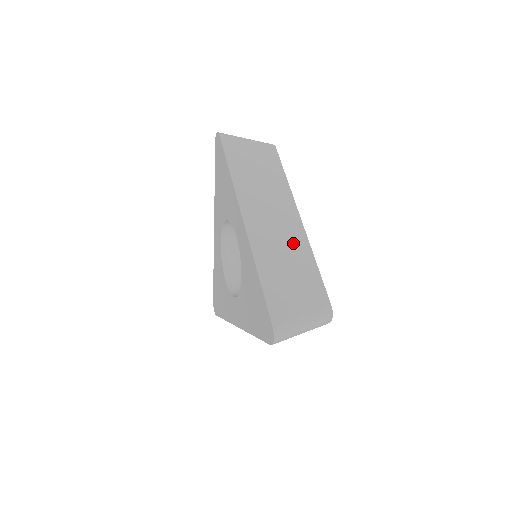
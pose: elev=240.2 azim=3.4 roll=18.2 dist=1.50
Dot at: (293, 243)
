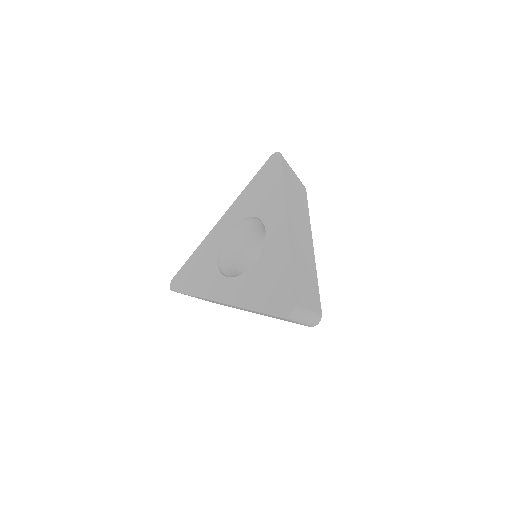
Dot at: (309, 258)
